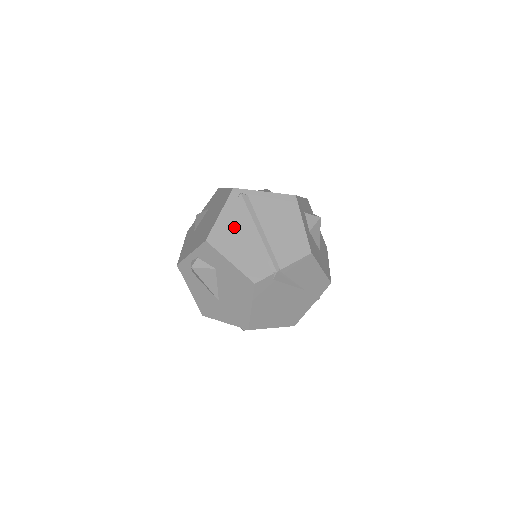
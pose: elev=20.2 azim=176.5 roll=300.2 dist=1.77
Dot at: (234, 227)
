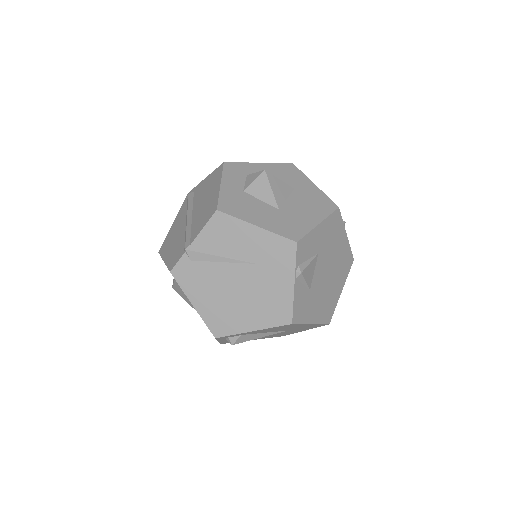
Dot at: (177, 227)
